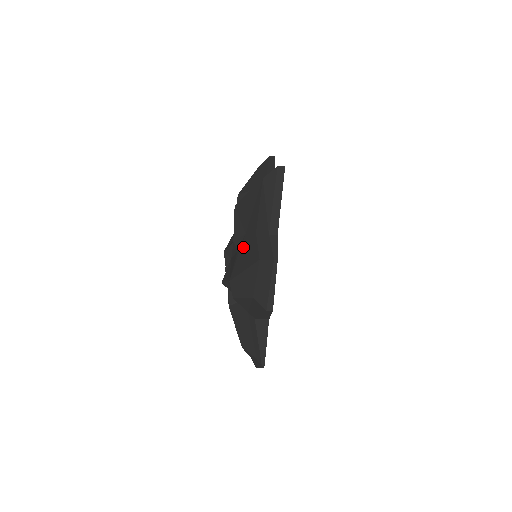
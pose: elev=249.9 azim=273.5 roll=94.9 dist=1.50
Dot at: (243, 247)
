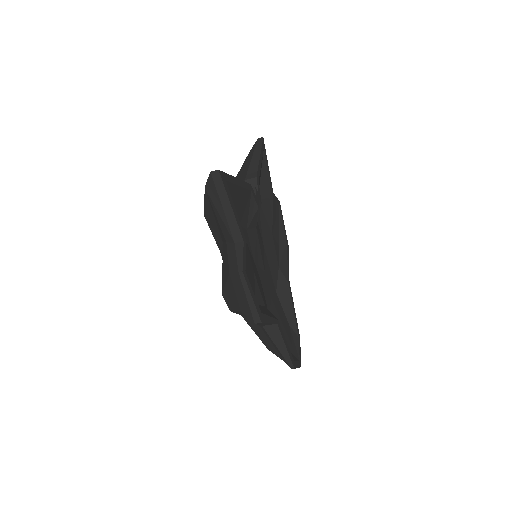
Dot at: (223, 258)
